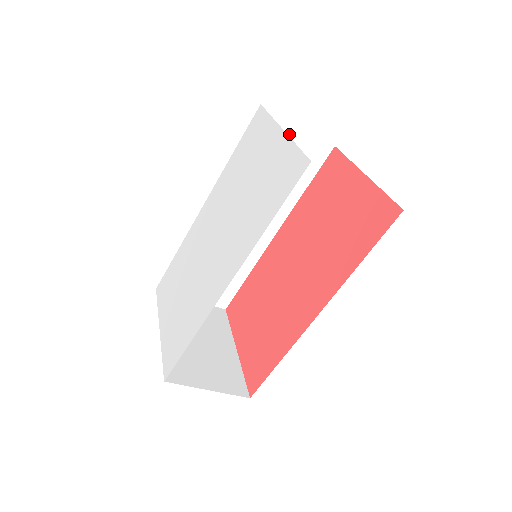
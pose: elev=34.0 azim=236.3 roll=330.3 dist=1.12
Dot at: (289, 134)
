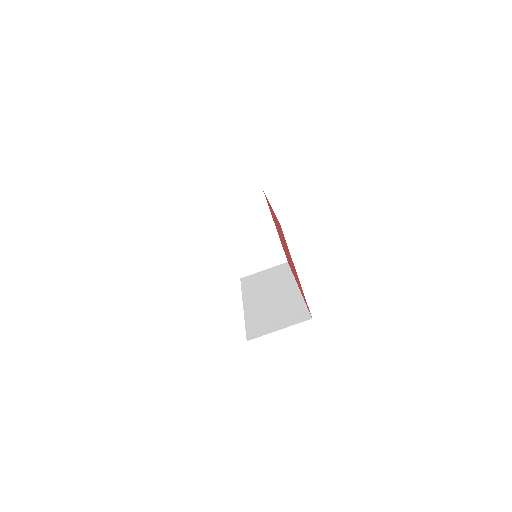
Dot at: (262, 274)
